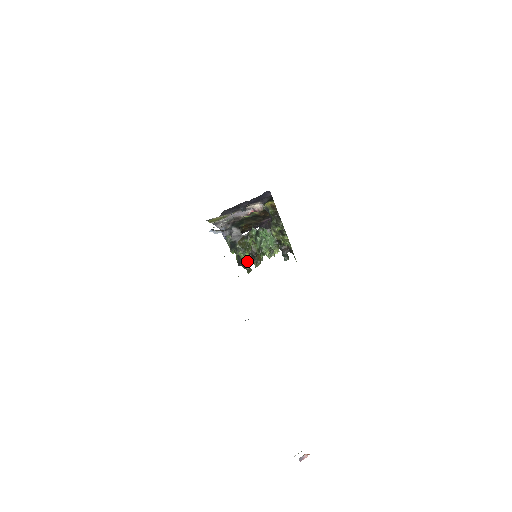
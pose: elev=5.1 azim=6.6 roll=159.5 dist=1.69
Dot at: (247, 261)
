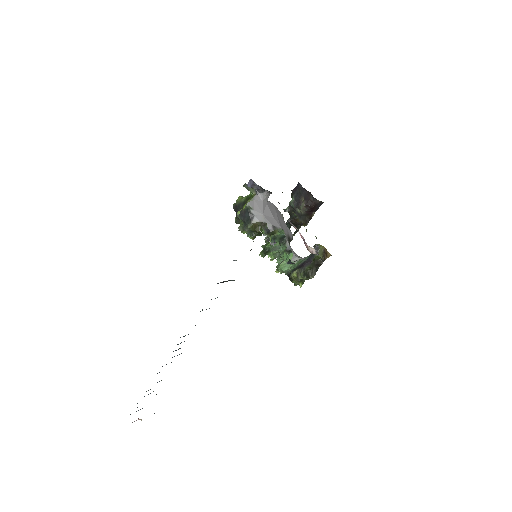
Dot at: occluded
